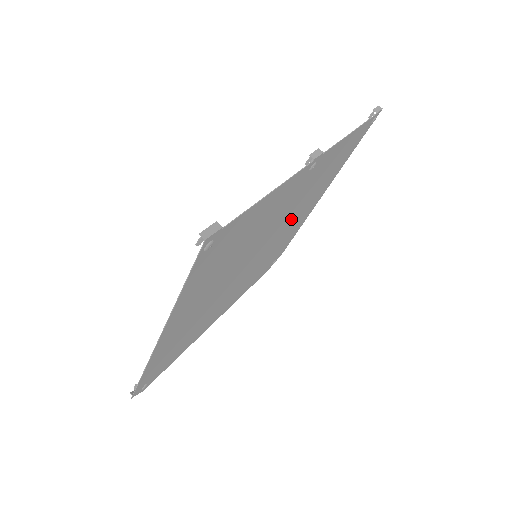
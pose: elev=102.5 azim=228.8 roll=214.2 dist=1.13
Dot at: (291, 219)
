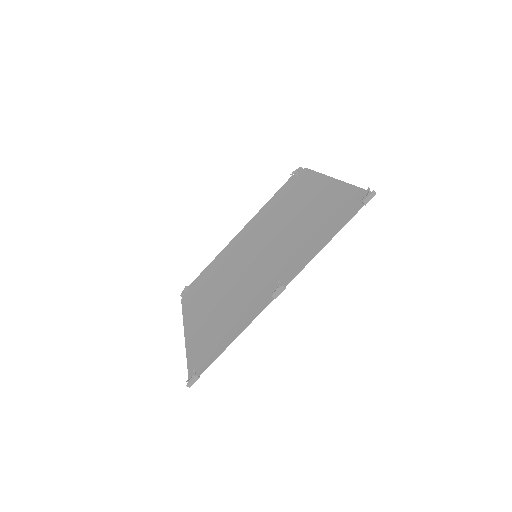
Dot at: (288, 230)
